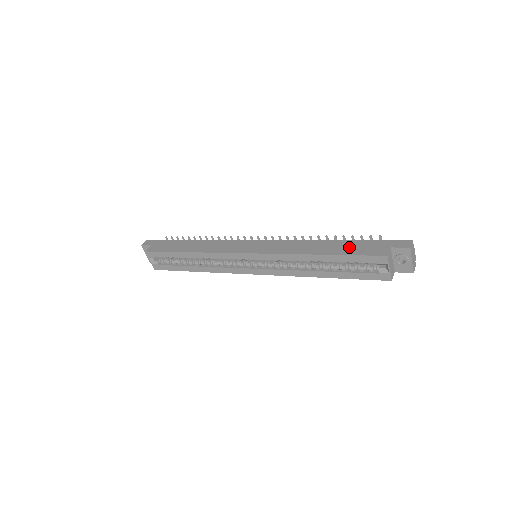
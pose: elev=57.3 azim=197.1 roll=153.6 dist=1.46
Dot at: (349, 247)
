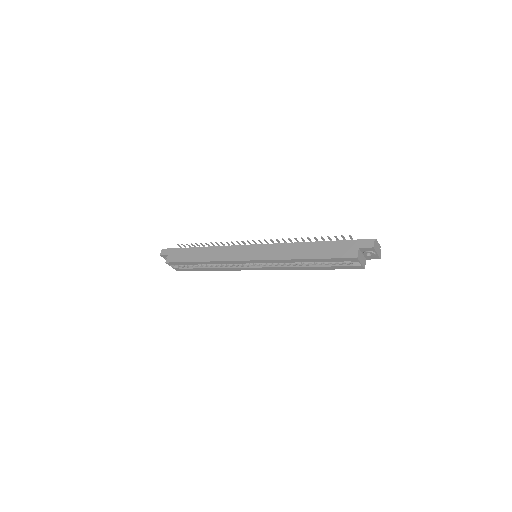
Dot at: (327, 249)
